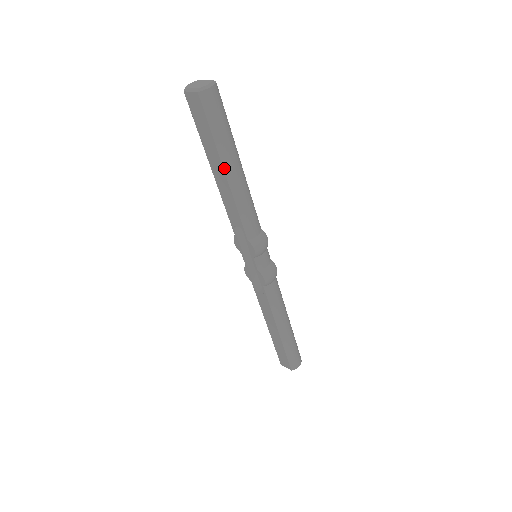
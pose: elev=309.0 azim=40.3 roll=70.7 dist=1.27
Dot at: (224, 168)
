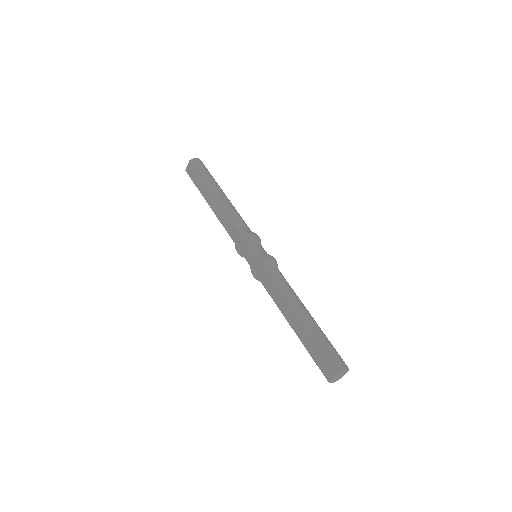
Dot at: (212, 192)
